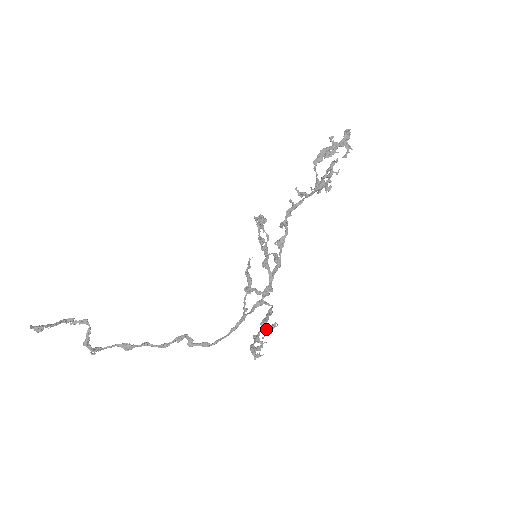
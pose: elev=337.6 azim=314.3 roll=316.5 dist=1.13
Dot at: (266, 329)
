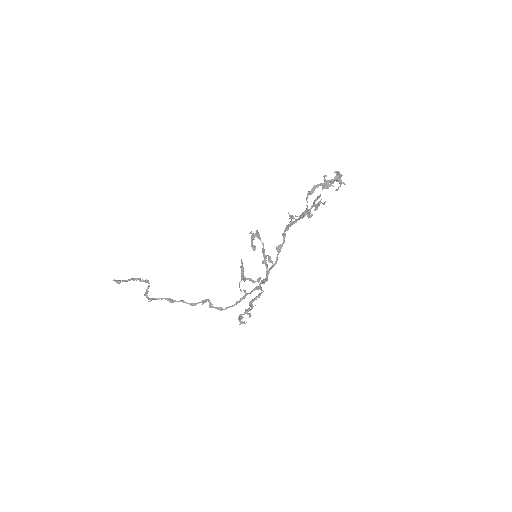
Dot at: occluded
